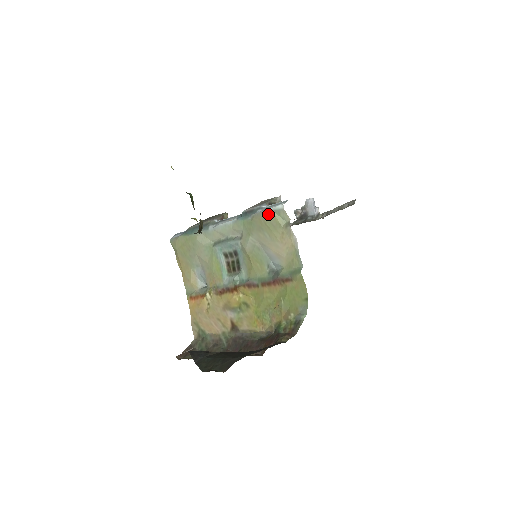
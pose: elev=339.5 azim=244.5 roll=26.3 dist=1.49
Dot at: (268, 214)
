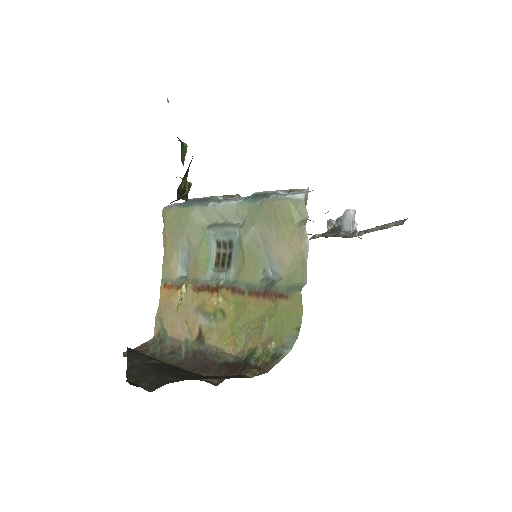
Dot at: (282, 202)
